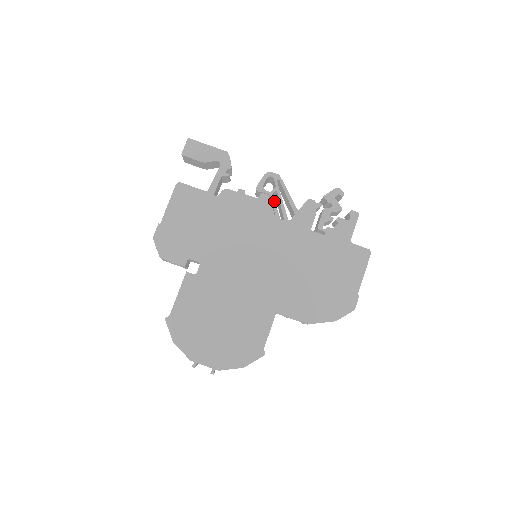
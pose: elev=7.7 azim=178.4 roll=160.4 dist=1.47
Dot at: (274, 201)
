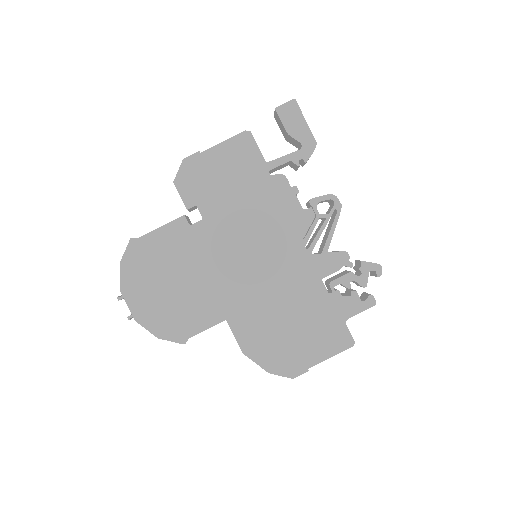
Dot at: (315, 225)
